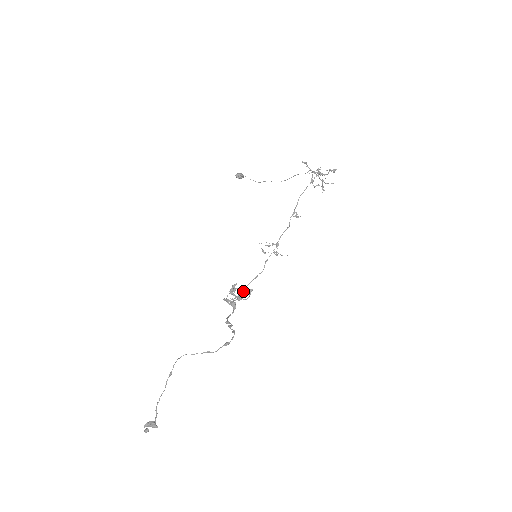
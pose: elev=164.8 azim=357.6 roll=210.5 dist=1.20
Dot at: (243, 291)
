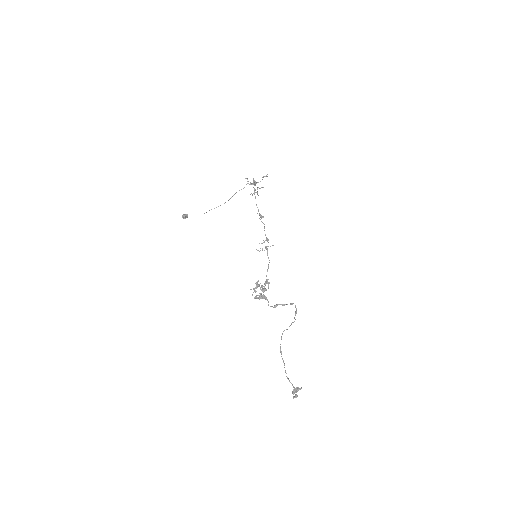
Dot at: (266, 283)
